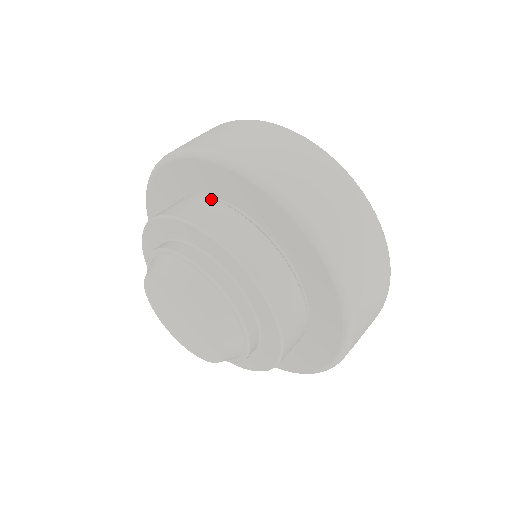
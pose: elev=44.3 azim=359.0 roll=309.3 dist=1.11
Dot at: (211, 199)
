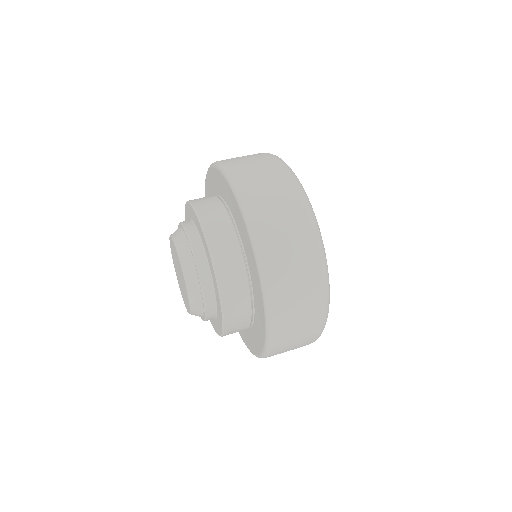
Dot at: (232, 224)
